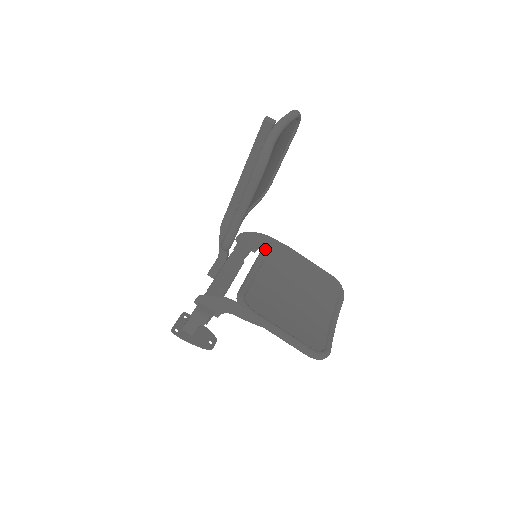
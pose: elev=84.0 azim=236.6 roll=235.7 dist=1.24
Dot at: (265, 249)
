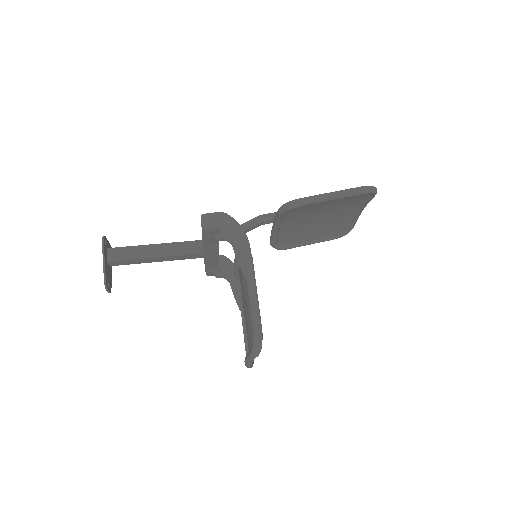
Dot at: occluded
